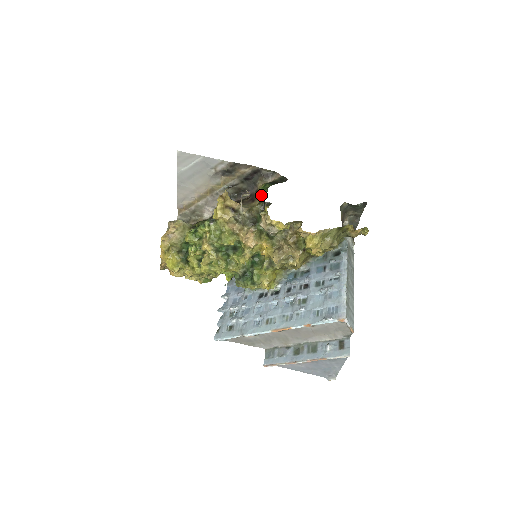
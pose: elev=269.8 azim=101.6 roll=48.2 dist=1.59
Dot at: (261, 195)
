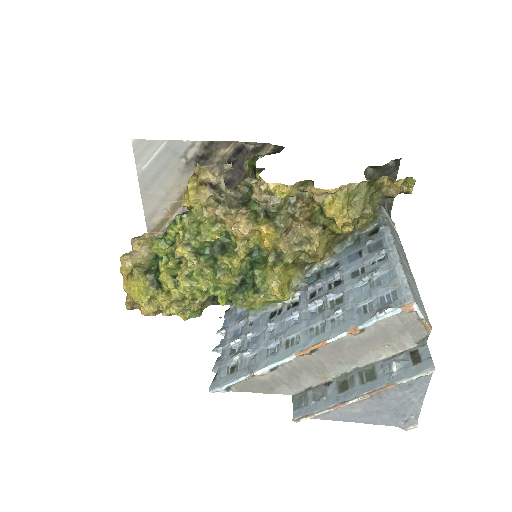
Dot at: (251, 173)
